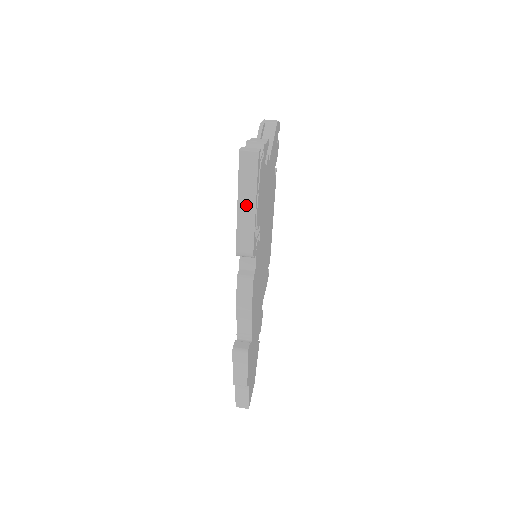
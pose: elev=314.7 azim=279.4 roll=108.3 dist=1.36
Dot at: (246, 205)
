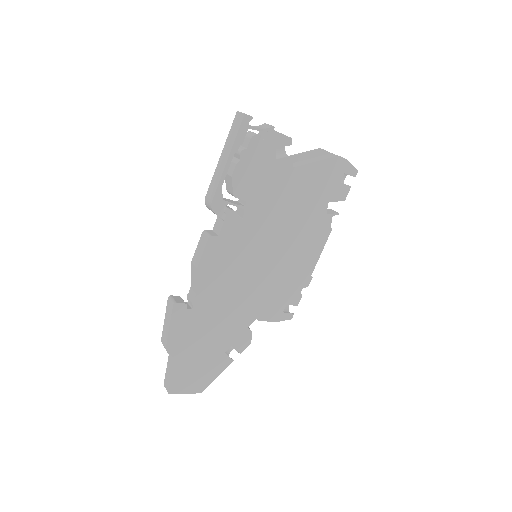
Dot at: (224, 158)
